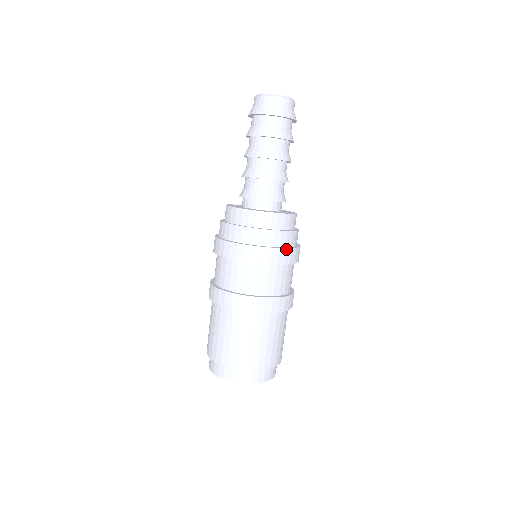
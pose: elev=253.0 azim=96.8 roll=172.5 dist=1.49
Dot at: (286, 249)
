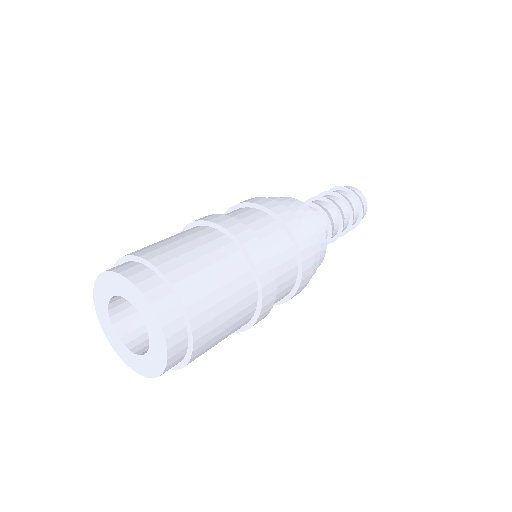
Dot at: (313, 265)
